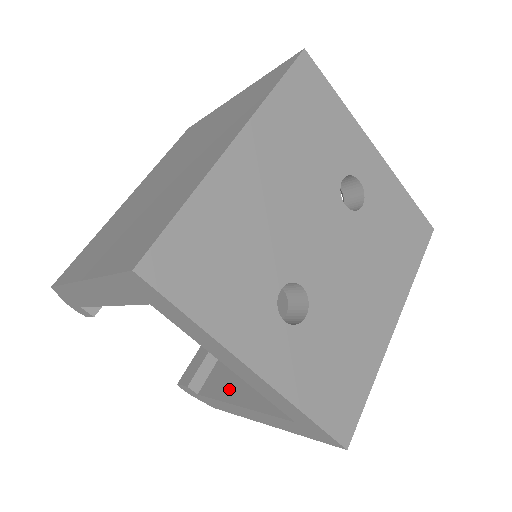
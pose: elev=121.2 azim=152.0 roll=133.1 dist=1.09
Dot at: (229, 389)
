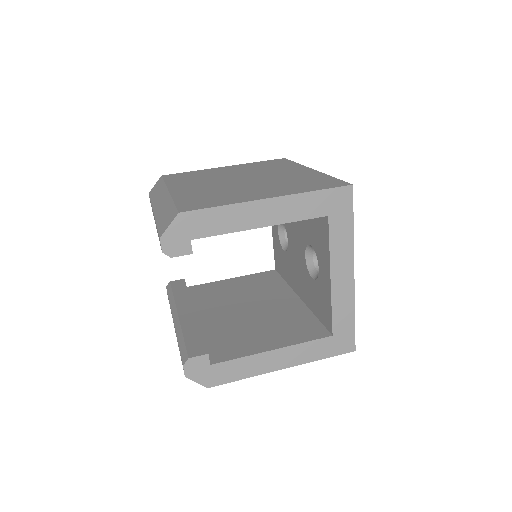
Dot at: (248, 349)
